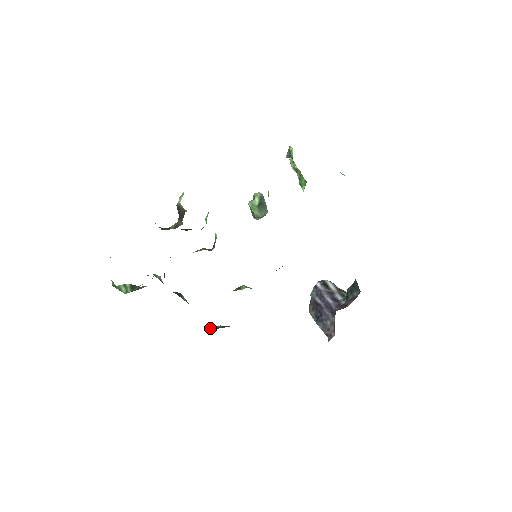
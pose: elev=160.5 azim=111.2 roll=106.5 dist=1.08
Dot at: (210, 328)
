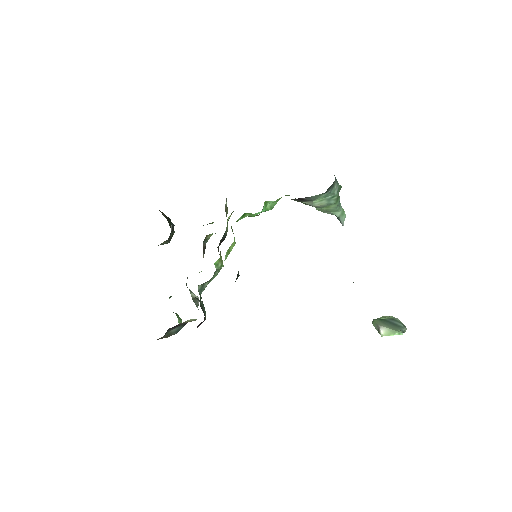
Dot at: occluded
